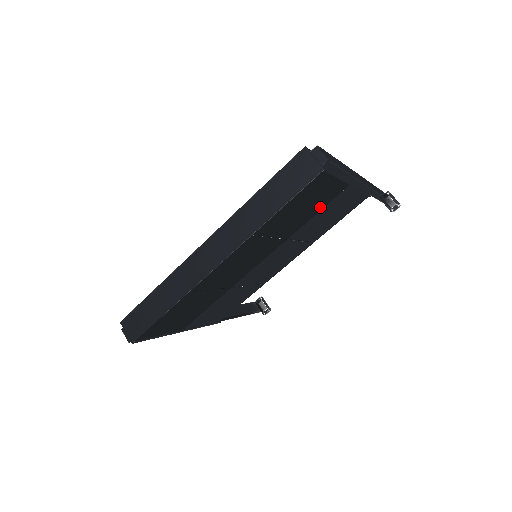
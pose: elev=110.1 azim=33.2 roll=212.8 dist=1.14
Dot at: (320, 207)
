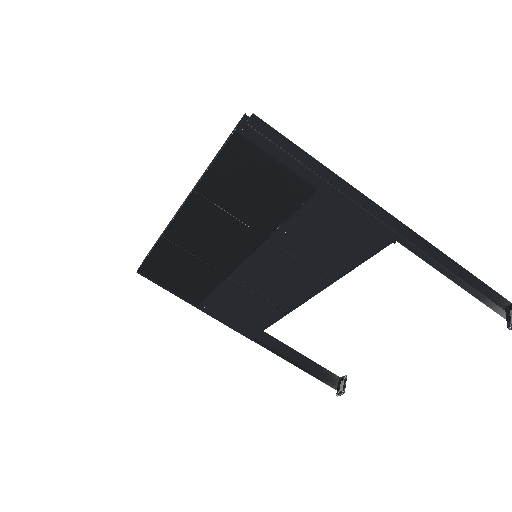
Dot at: (288, 206)
